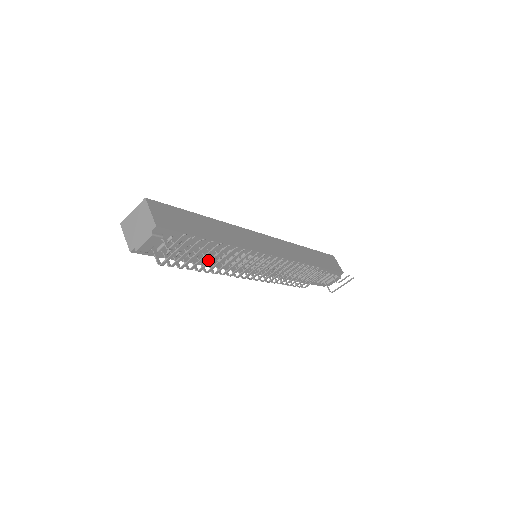
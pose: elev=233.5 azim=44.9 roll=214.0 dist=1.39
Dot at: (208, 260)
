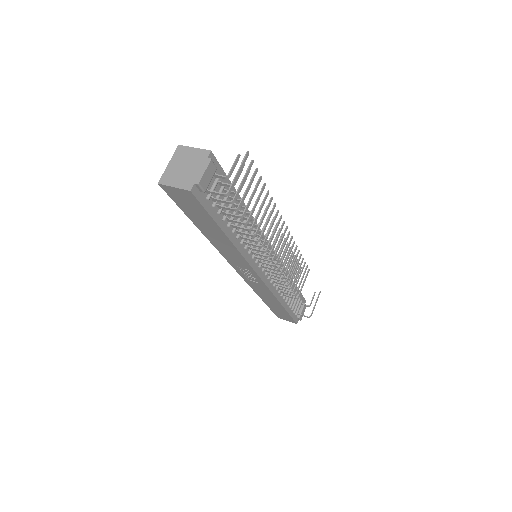
Dot at: (238, 232)
